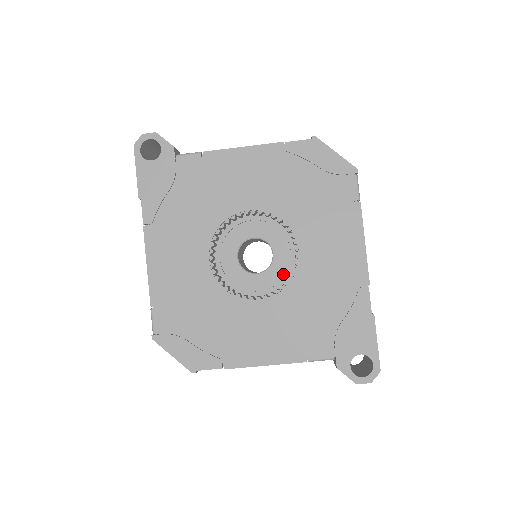
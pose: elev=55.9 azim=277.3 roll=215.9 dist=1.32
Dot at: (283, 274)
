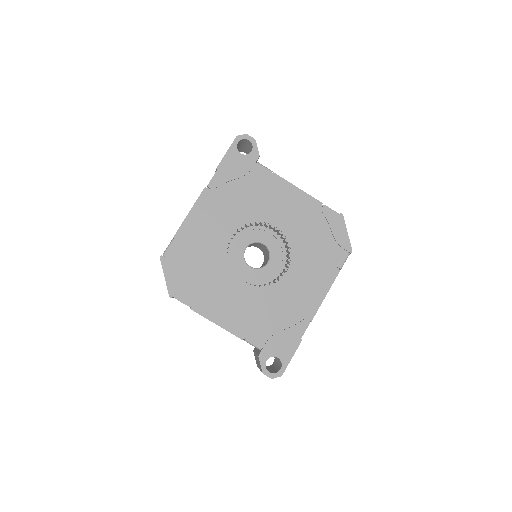
Dot at: (265, 278)
